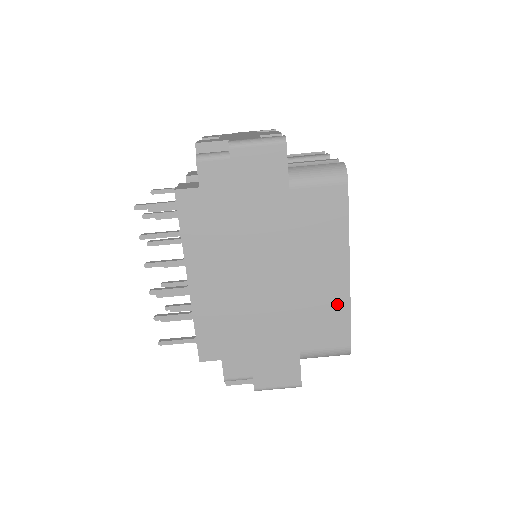
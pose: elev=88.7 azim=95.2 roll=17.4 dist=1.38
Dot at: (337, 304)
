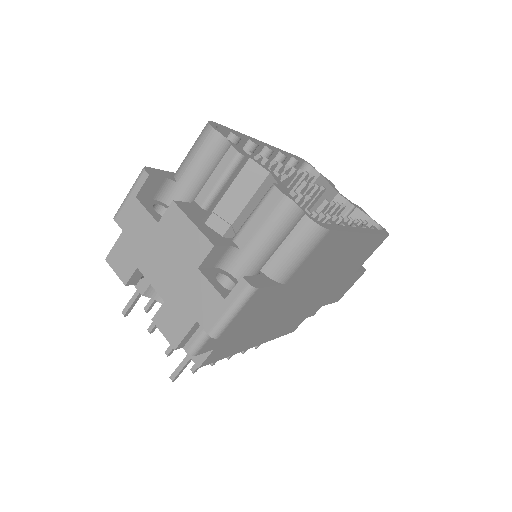
Dot at: (366, 245)
